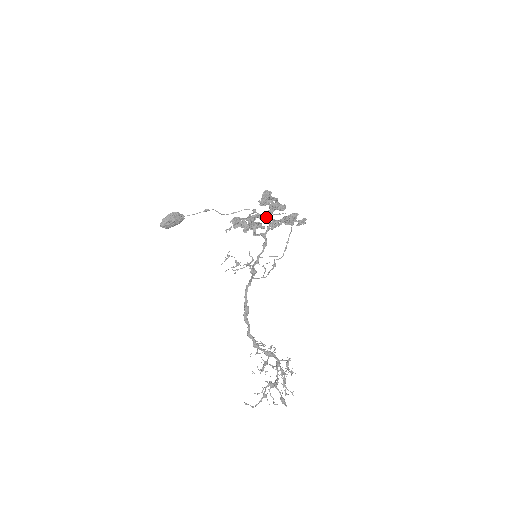
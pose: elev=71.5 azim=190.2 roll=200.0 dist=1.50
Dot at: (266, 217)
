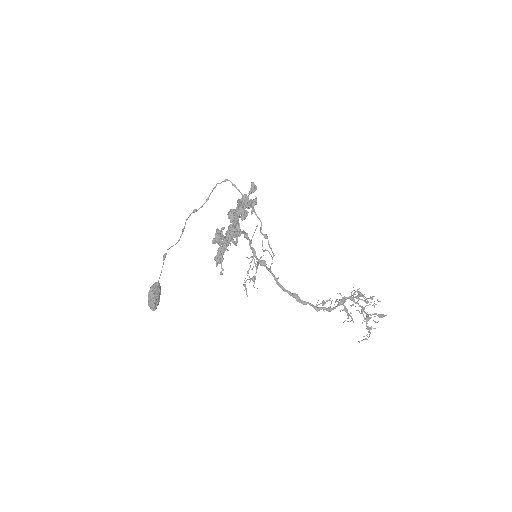
Dot at: (239, 232)
